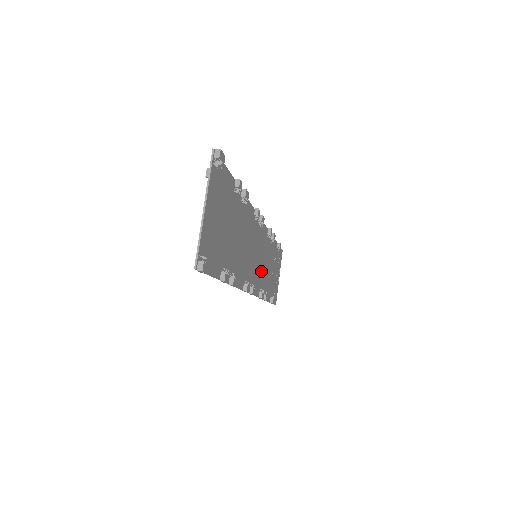
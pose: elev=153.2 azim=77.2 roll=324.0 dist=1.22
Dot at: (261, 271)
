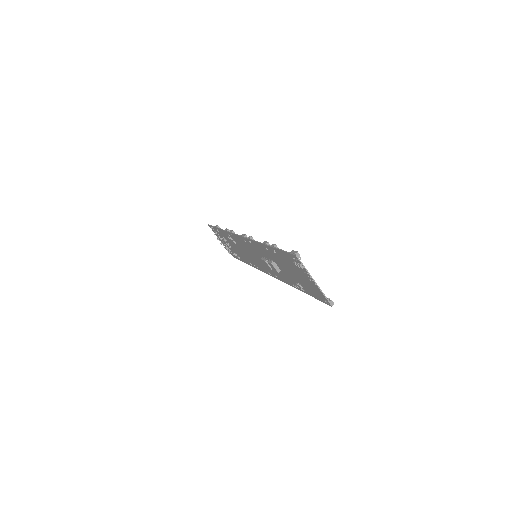
Dot at: (251, 257)
